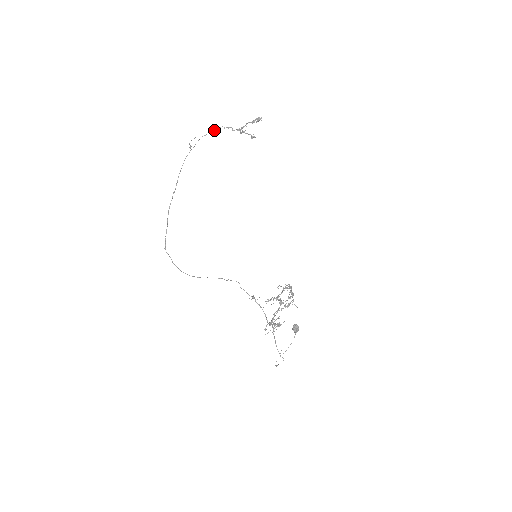
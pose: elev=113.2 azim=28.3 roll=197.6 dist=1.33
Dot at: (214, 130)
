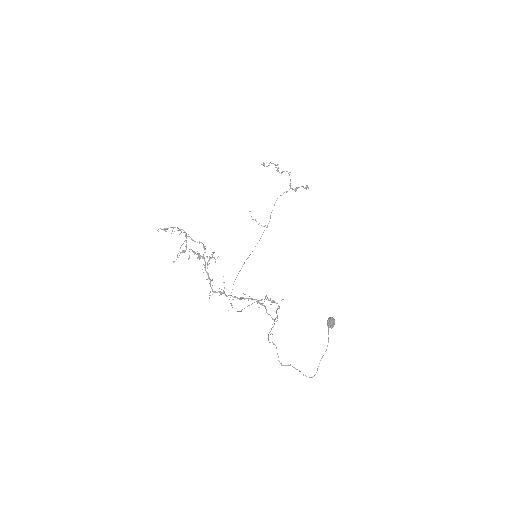
Dot at: (275, 202)
